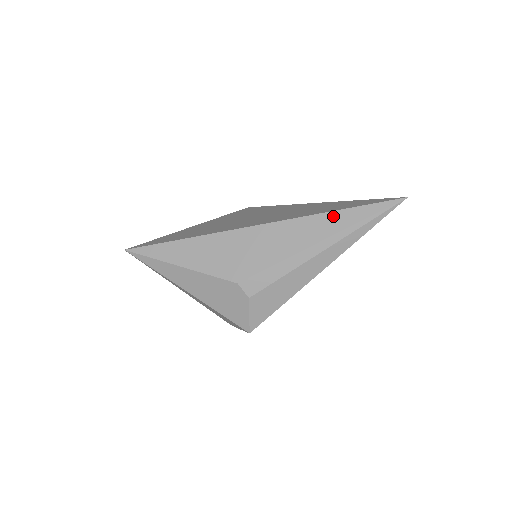
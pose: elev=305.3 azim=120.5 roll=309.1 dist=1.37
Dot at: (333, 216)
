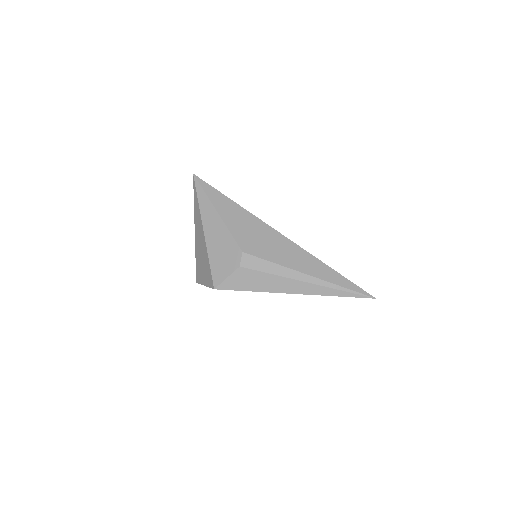
Dot at: (329, 270)
